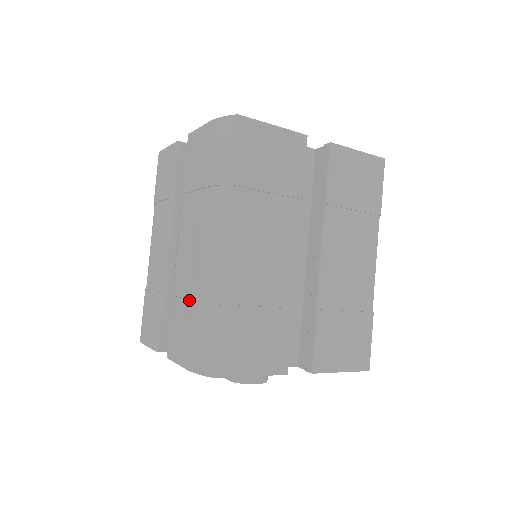
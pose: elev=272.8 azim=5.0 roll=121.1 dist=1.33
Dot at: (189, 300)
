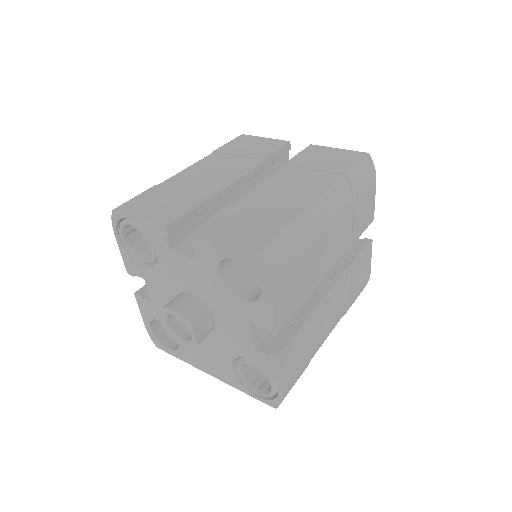
Dot at: occluded
